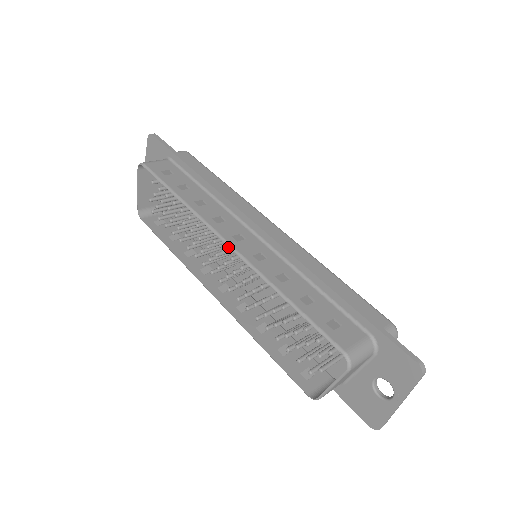
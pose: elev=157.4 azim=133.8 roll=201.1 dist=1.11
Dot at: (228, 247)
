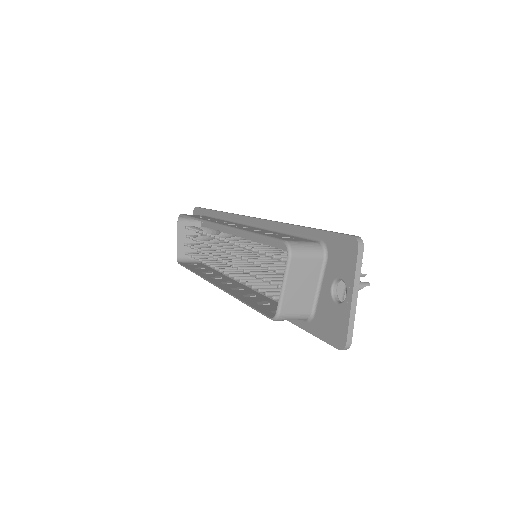
Dot at: (225, 237)
